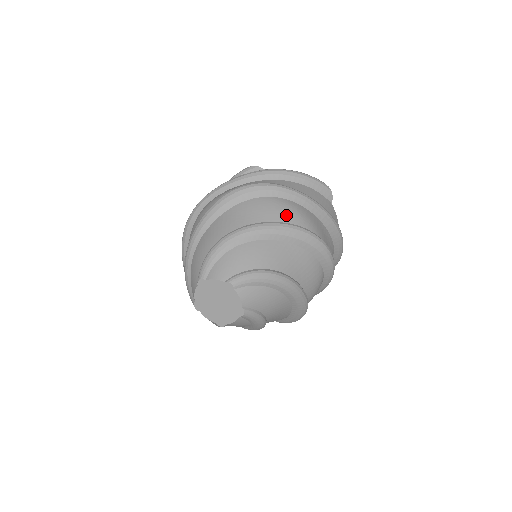
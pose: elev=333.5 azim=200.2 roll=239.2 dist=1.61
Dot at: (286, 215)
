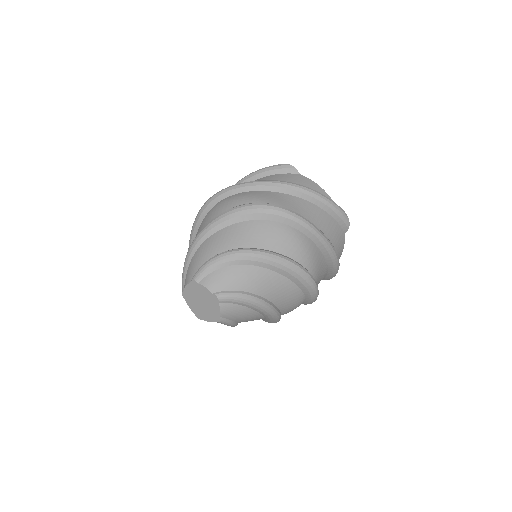
Dot at: (228, 206)
